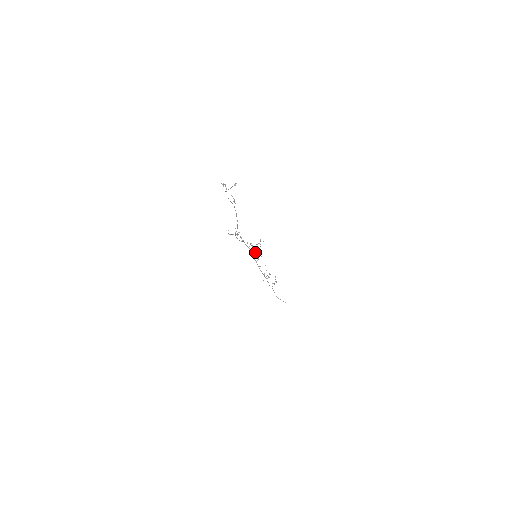
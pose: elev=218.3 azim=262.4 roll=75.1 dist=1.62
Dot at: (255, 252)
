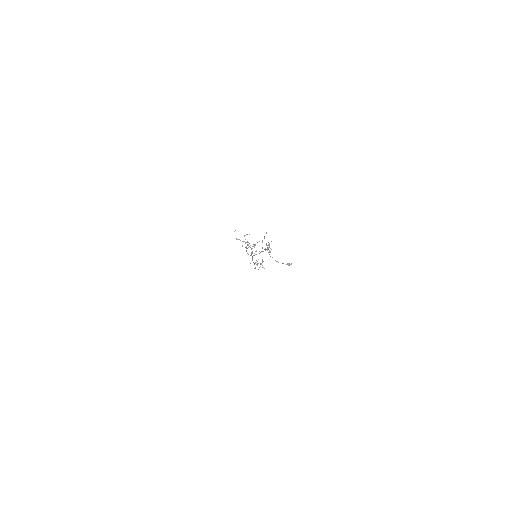
Dot at: occluded
